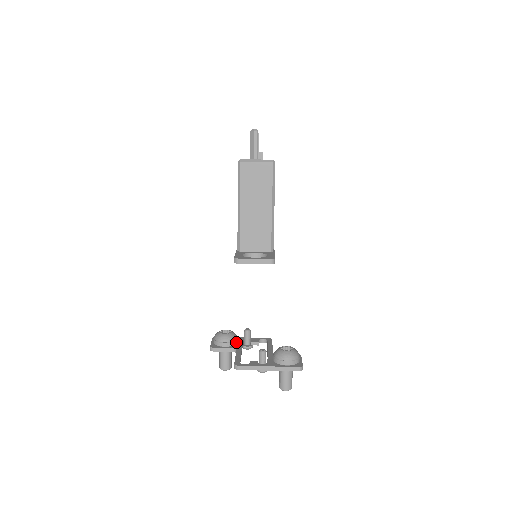
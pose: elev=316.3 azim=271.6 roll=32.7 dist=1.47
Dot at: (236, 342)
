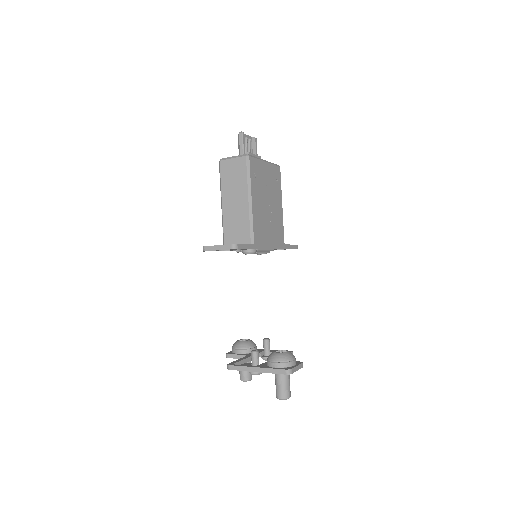
Dot at: occluded
